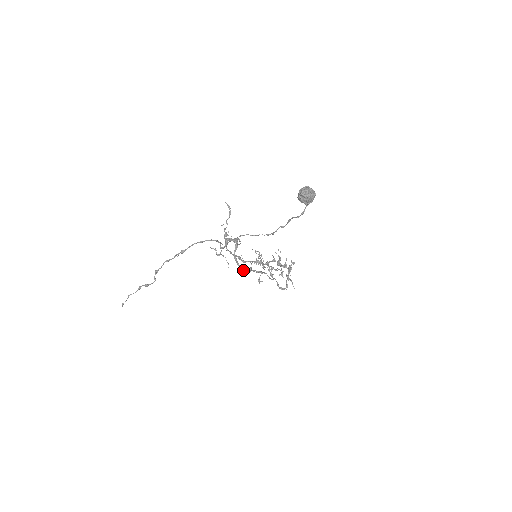
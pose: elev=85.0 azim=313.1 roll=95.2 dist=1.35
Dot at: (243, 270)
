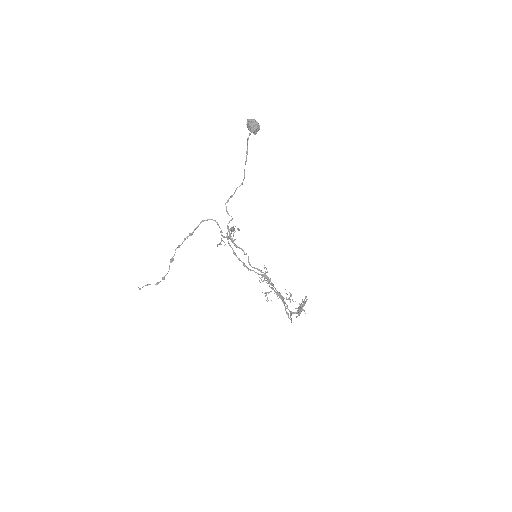
Dot at: (237, 247)
